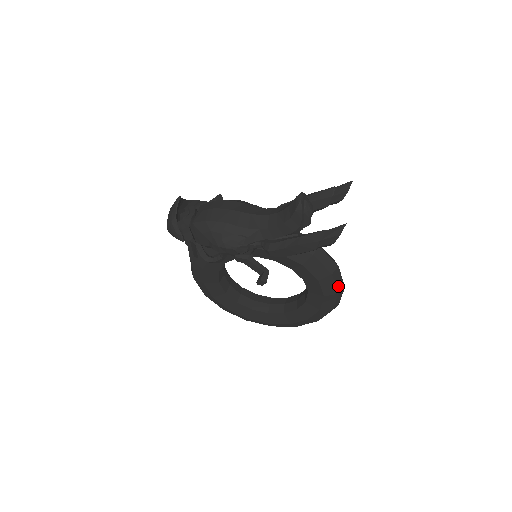
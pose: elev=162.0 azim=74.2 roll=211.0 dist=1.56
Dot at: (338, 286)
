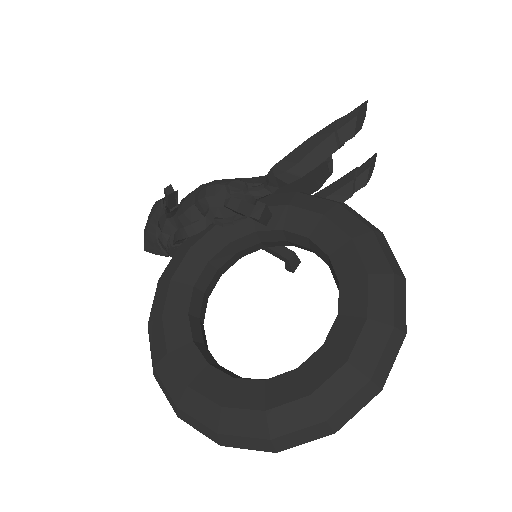
Dot at: (390, 262)
